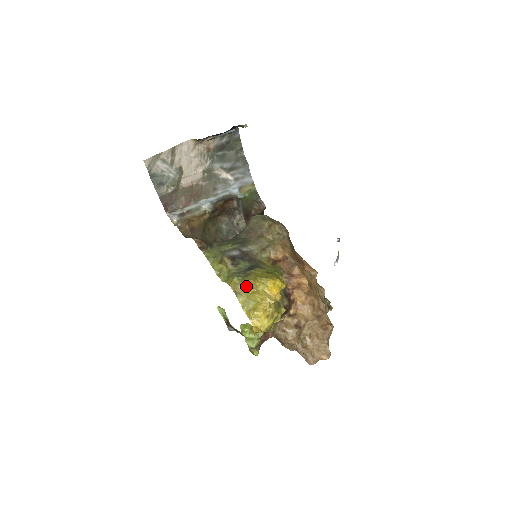
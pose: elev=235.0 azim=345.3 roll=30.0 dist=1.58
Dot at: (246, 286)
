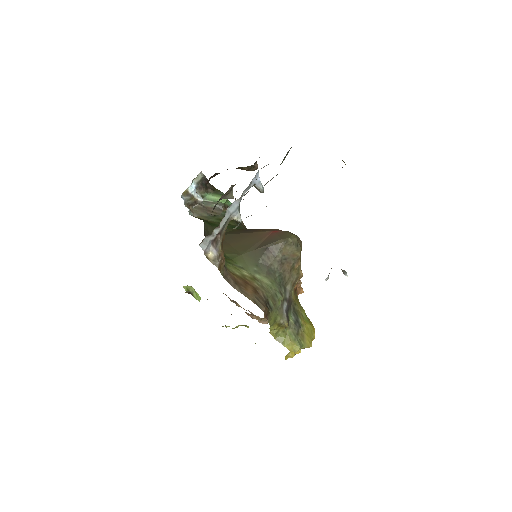
Dot at: occluded
